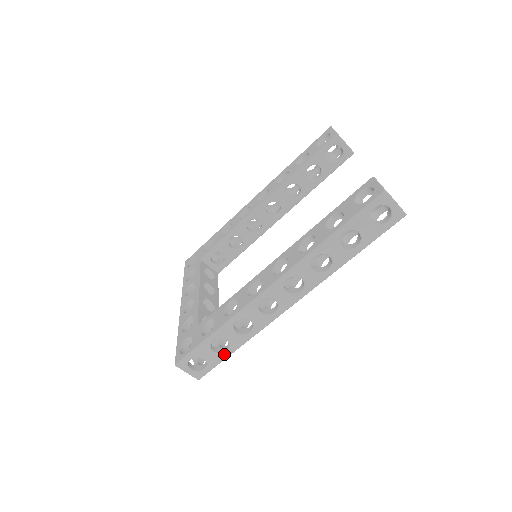
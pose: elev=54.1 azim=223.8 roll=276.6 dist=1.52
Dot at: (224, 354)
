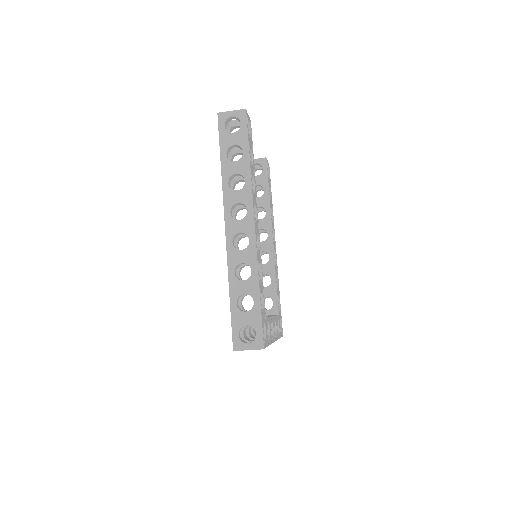
Dot at: (255, 307)
